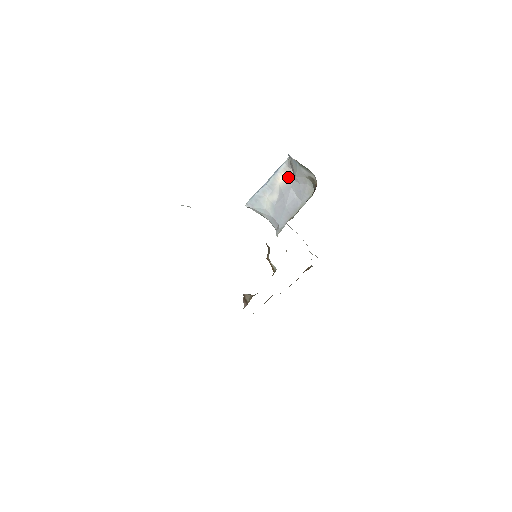
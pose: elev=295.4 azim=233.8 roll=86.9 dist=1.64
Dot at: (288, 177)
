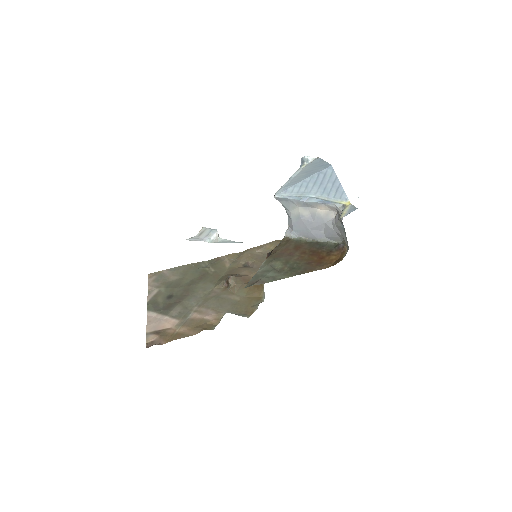
Dot at: (329, 213)
